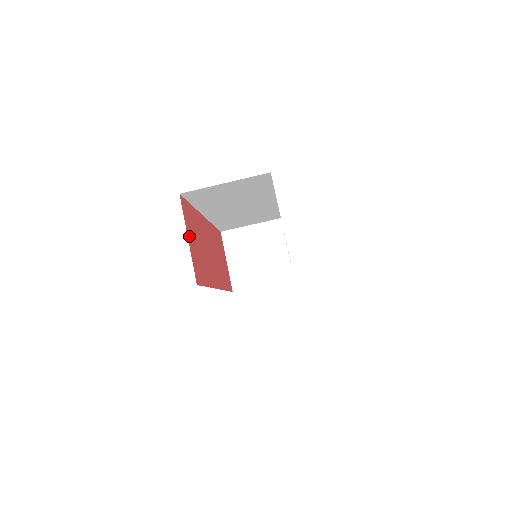
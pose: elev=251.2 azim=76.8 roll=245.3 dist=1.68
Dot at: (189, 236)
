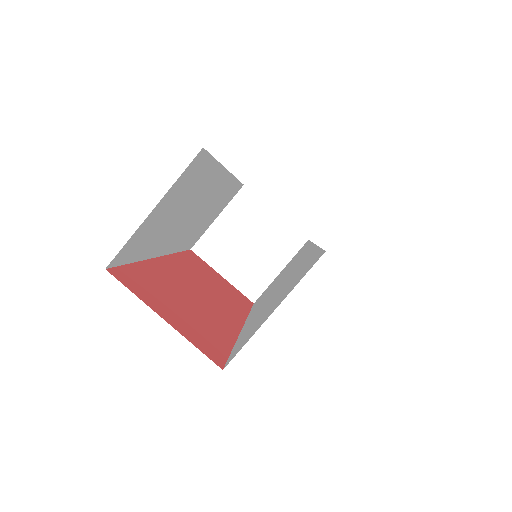
Dot at: (162, 313)
